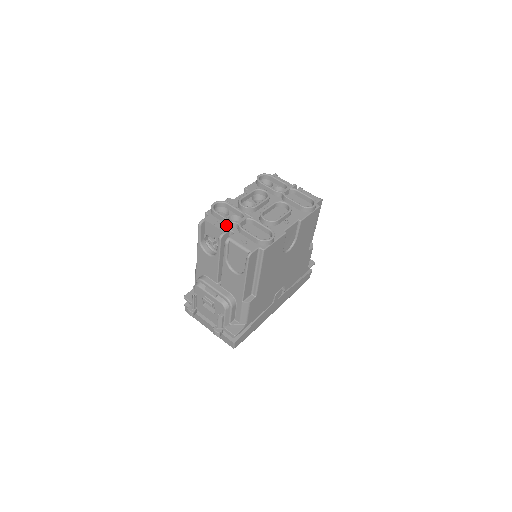
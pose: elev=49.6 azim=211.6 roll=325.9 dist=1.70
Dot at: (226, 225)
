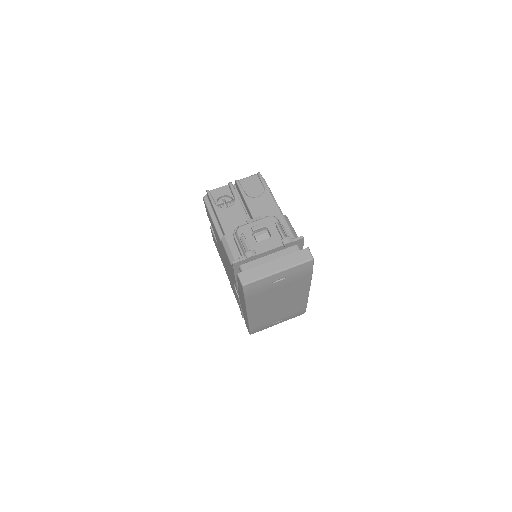
Dot at: occluded
